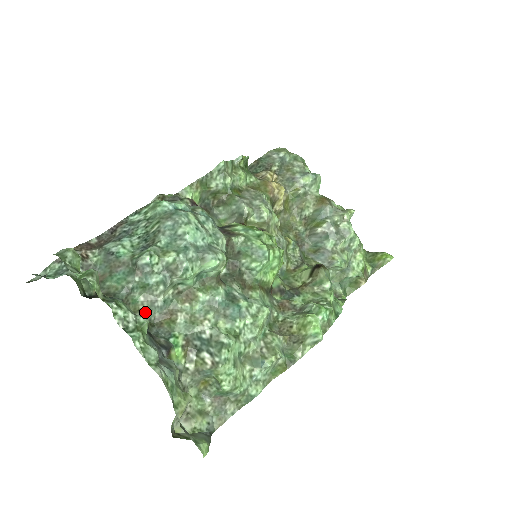
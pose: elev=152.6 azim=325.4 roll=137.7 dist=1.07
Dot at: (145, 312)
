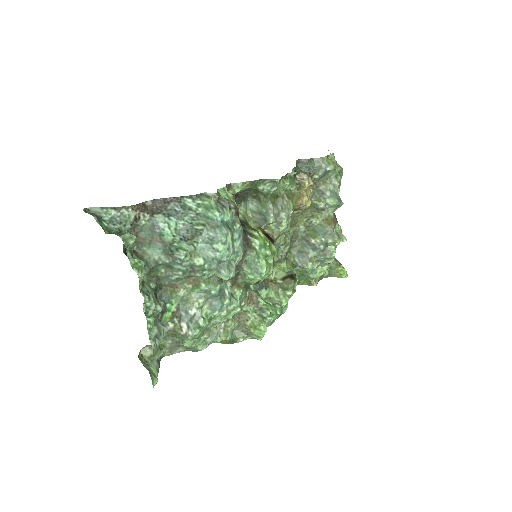
Dot at: (160, 278)
